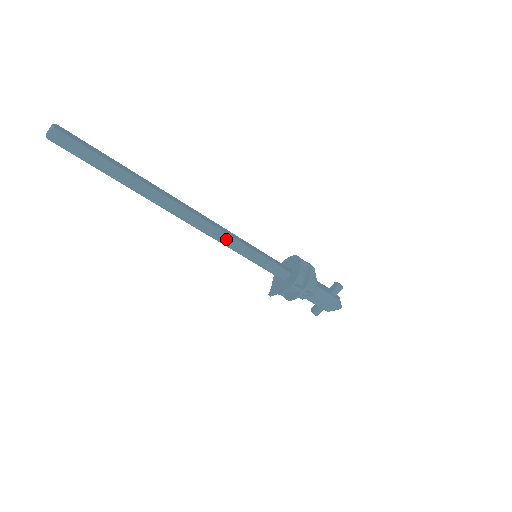
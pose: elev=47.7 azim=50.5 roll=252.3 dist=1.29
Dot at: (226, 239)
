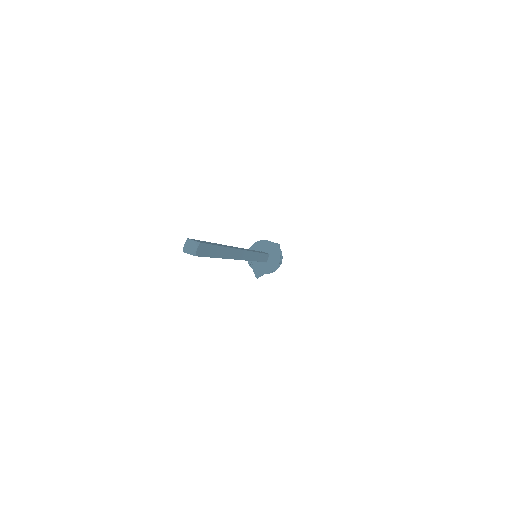
Dot at: (253, 256)
